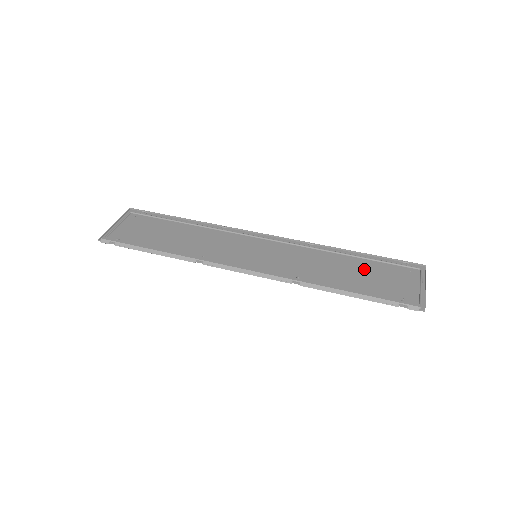
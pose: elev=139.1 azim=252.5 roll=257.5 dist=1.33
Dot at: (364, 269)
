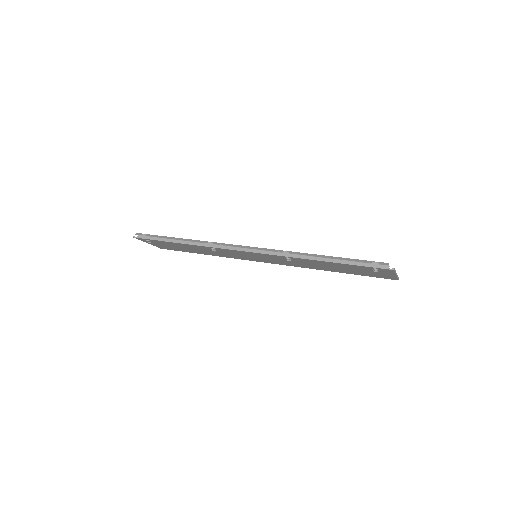
Dot at: (345, 270)
